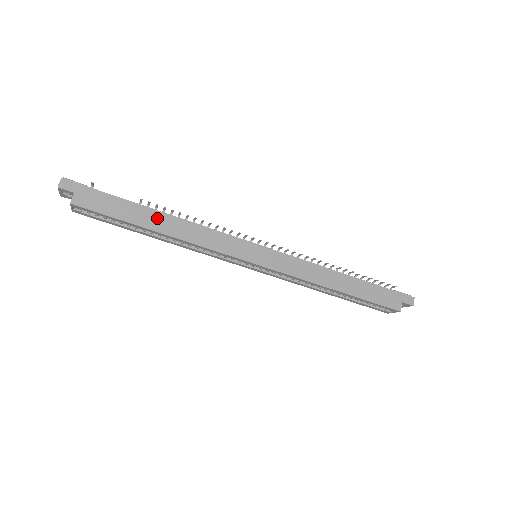
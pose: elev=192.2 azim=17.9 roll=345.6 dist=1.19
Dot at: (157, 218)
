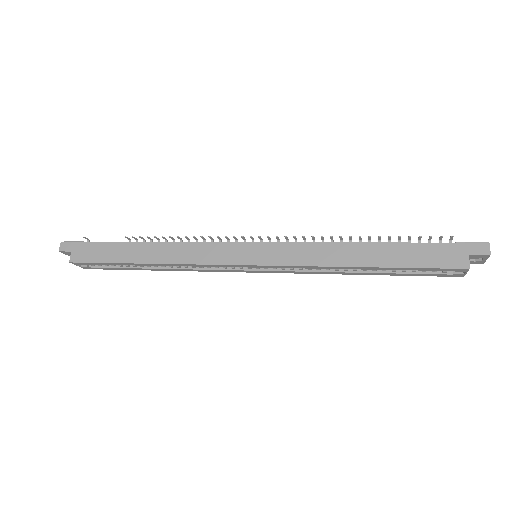
Dot at: (142, 250)
